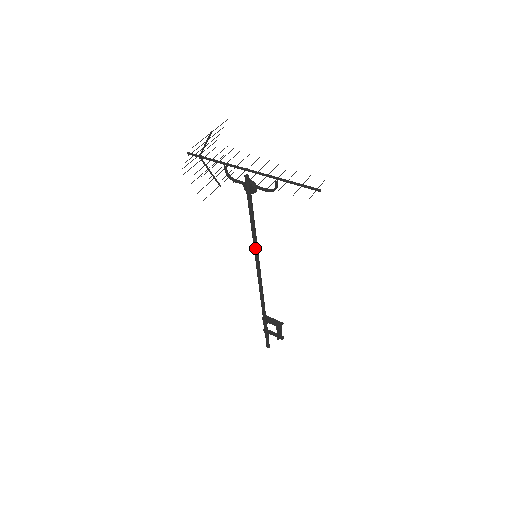
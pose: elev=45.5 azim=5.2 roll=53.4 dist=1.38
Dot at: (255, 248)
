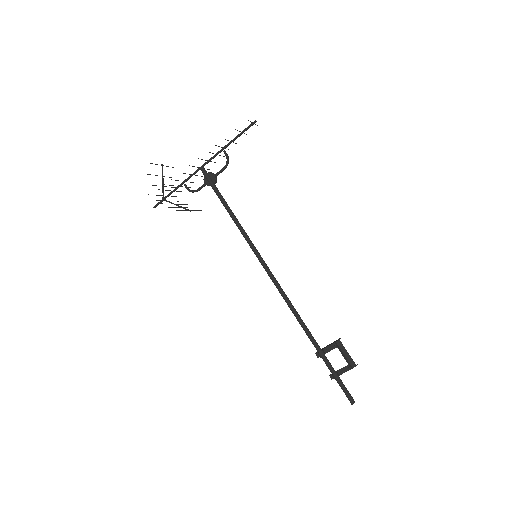
Dot at: (248, 240)
